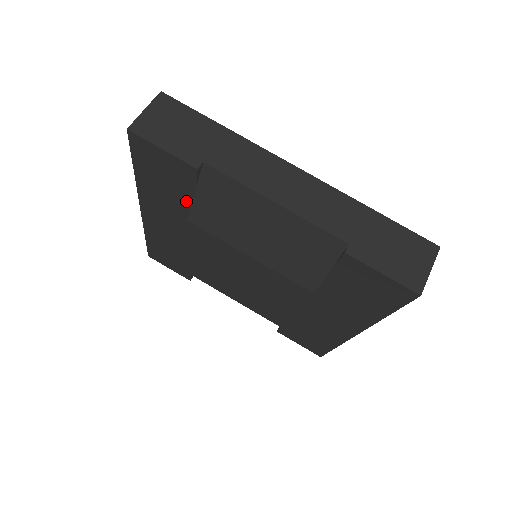
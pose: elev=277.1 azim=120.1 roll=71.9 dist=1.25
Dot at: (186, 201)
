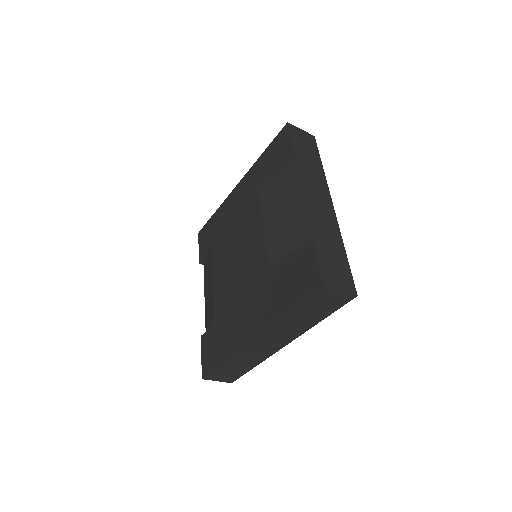
Dot at: occluded
